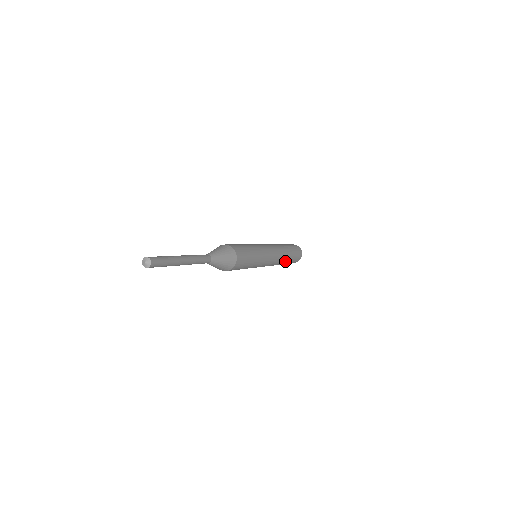
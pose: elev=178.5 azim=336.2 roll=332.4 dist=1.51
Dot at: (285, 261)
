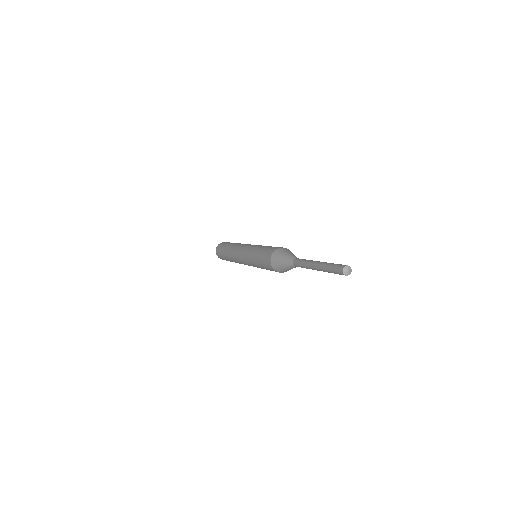
Dot at: occluded
